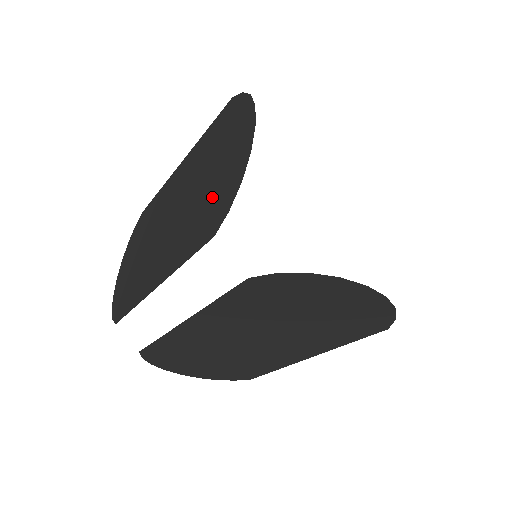
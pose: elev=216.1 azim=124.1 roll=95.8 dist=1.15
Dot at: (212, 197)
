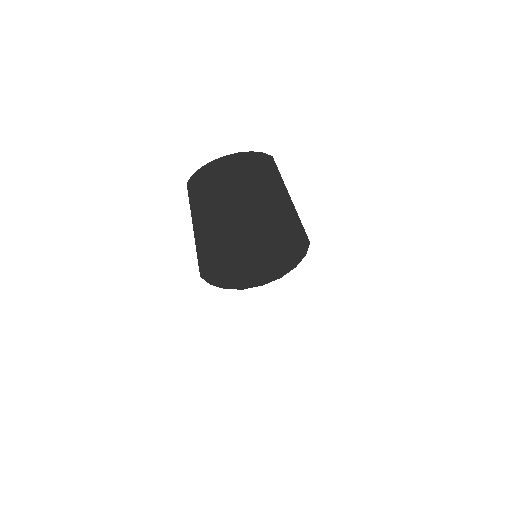
Dot at: occluded
